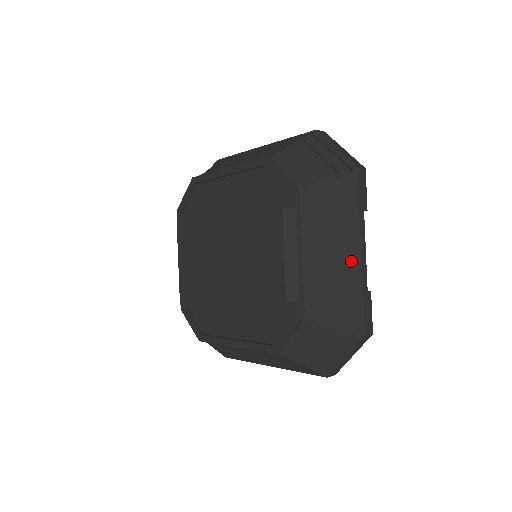
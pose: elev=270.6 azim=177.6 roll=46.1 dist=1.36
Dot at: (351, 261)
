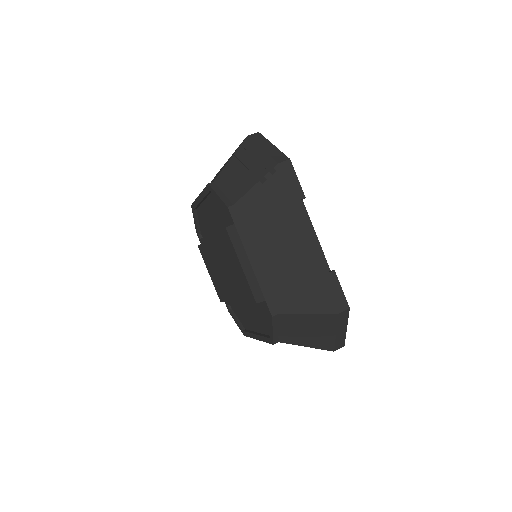
Dot at: (302, 251)
